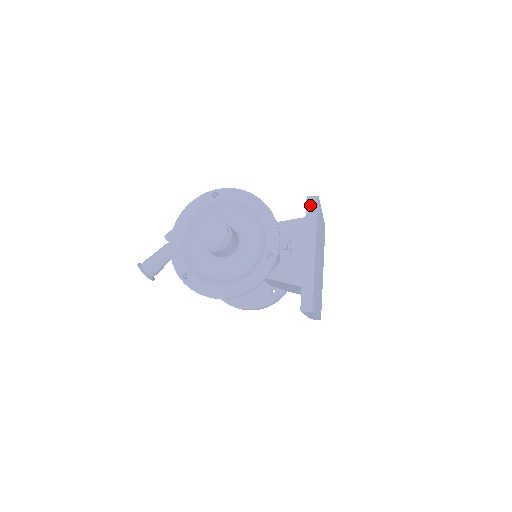
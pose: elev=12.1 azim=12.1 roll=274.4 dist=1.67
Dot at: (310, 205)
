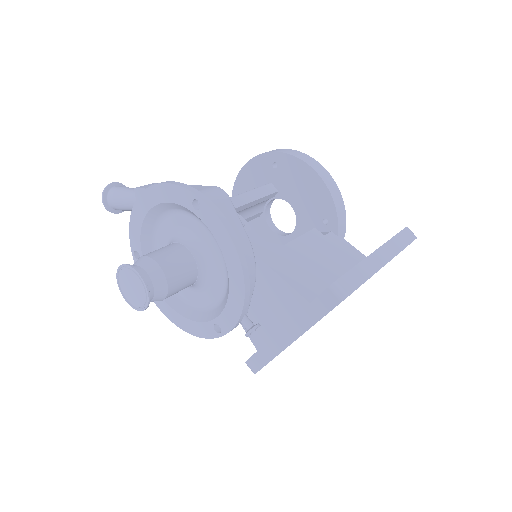
Dot at: (326, 298)
